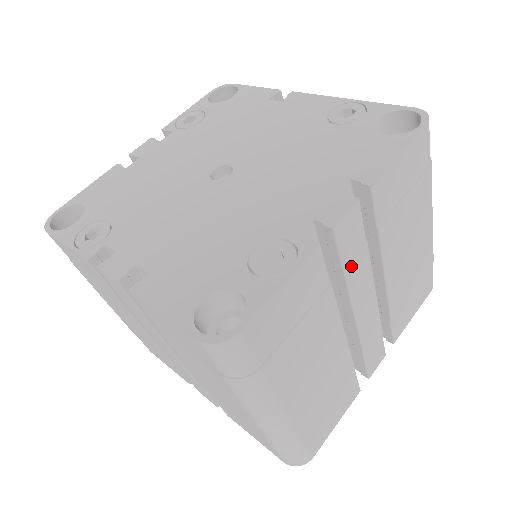
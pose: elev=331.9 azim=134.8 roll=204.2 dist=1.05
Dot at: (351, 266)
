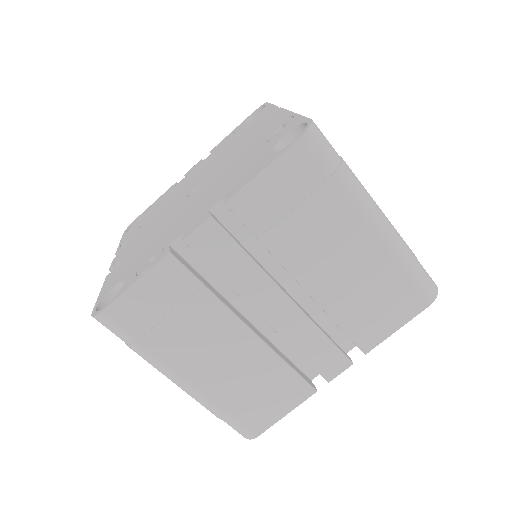
Dot at: (228, 272)
